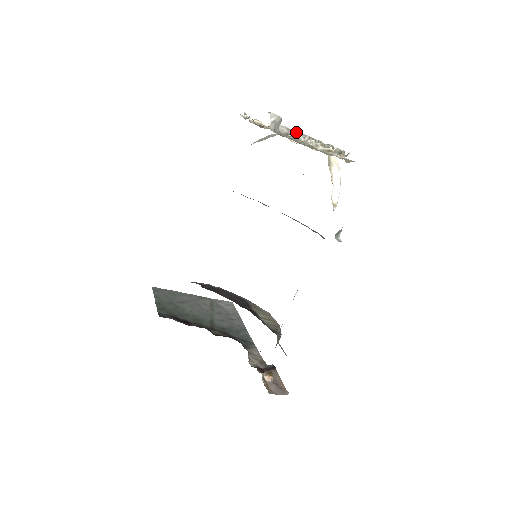
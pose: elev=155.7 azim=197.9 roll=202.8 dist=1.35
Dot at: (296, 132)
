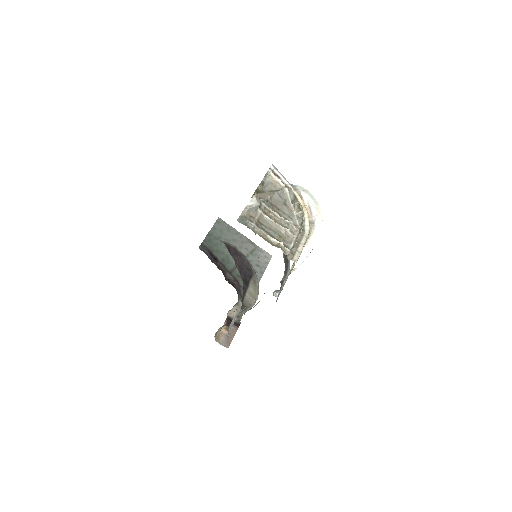
Dot at: (295, 204)
